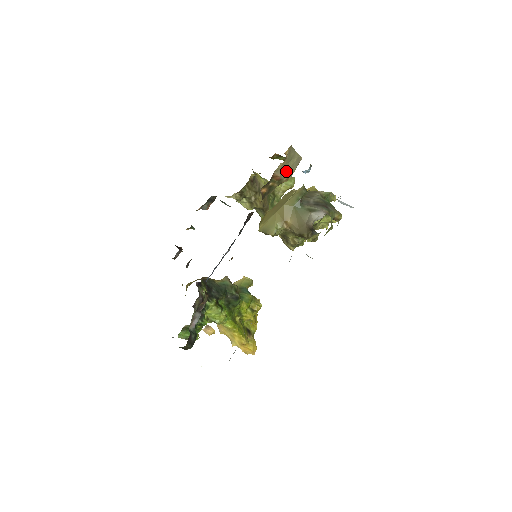
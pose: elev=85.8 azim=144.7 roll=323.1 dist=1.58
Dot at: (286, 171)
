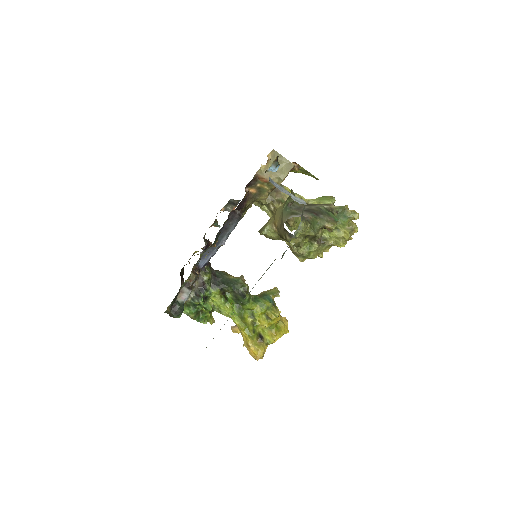
Dot at: (274, 175)
